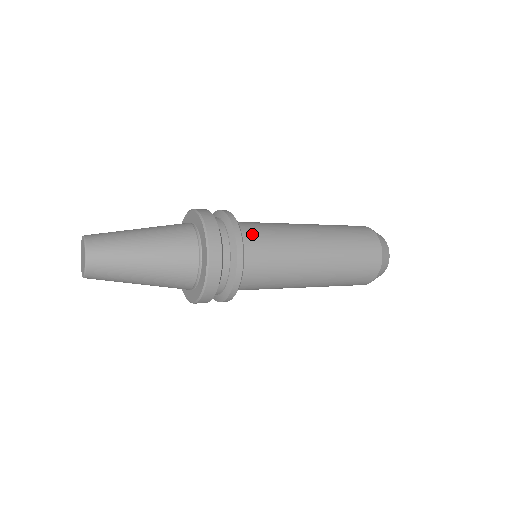
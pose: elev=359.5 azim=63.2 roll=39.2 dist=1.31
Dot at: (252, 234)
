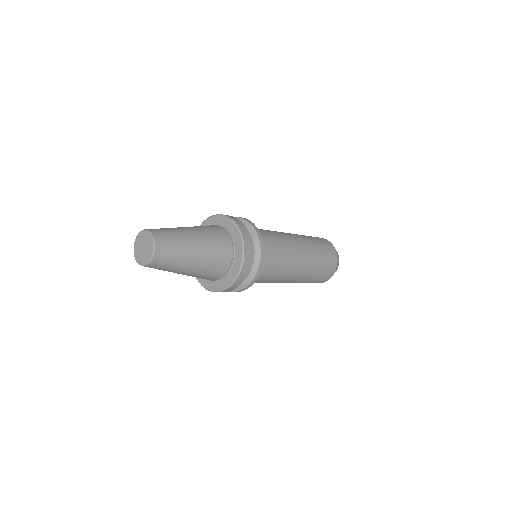
Dot at: occluded
